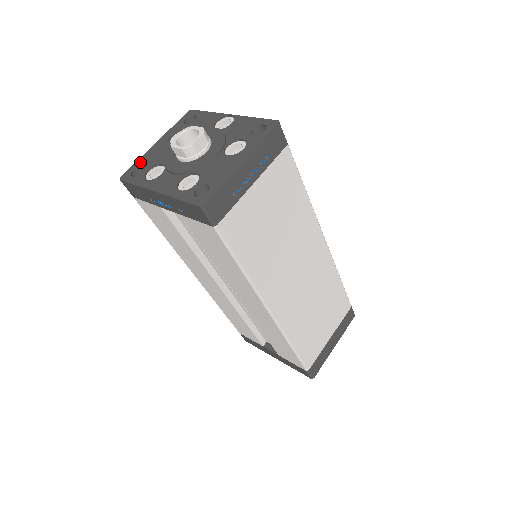
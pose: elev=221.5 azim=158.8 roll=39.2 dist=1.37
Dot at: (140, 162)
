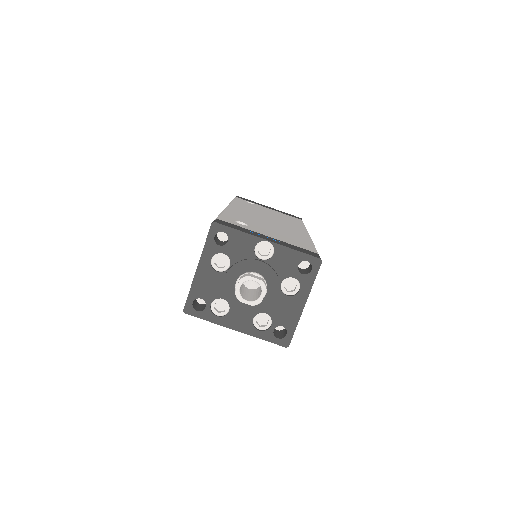
Dot at: (195, 294)
